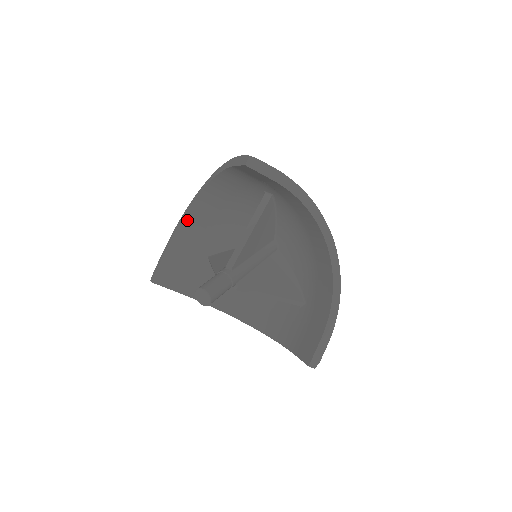
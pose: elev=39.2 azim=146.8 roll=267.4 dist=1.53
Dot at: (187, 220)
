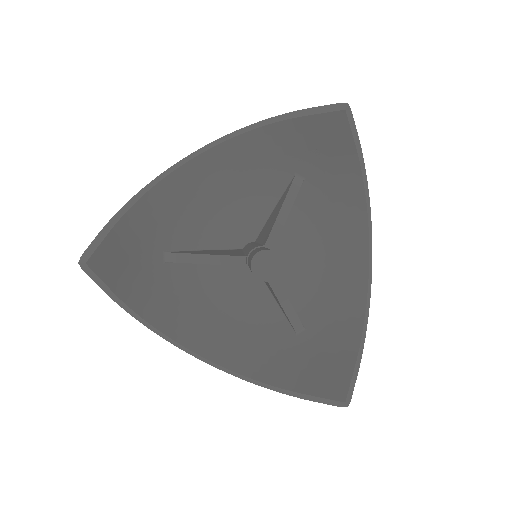
Dot at: (162, 187)
